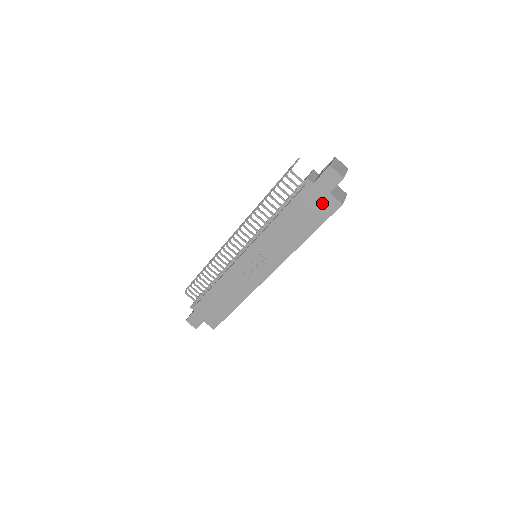
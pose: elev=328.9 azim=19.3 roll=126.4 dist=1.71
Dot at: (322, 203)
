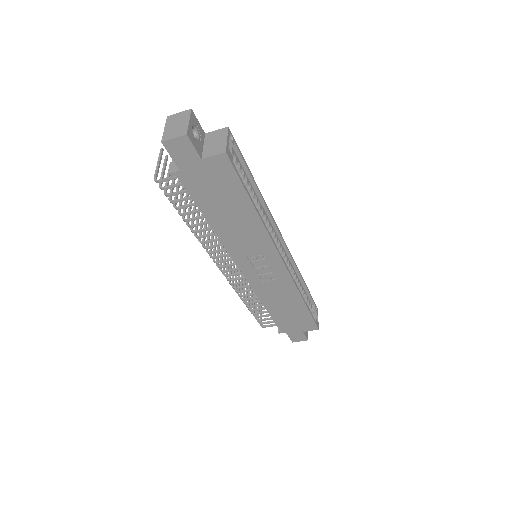
Dot at: (212, 173)
